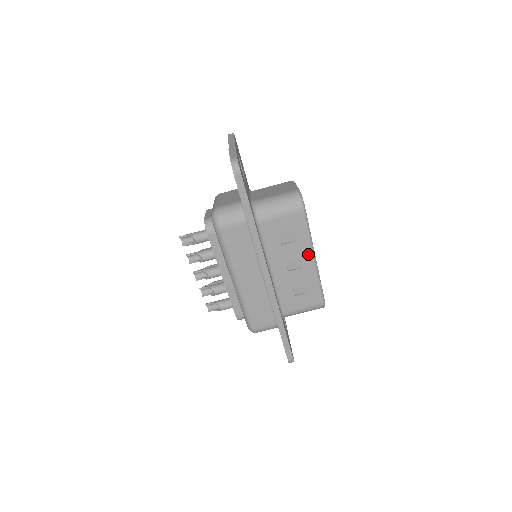
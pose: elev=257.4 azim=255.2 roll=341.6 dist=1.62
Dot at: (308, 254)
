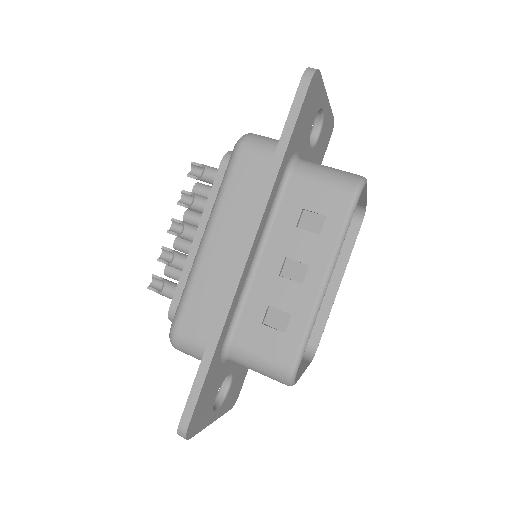
Dot at: (322, 266)
